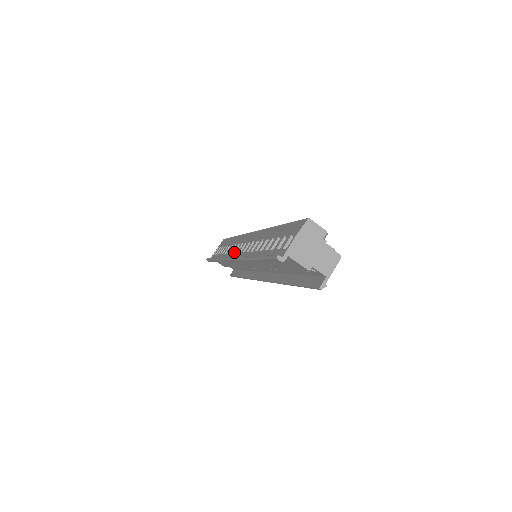
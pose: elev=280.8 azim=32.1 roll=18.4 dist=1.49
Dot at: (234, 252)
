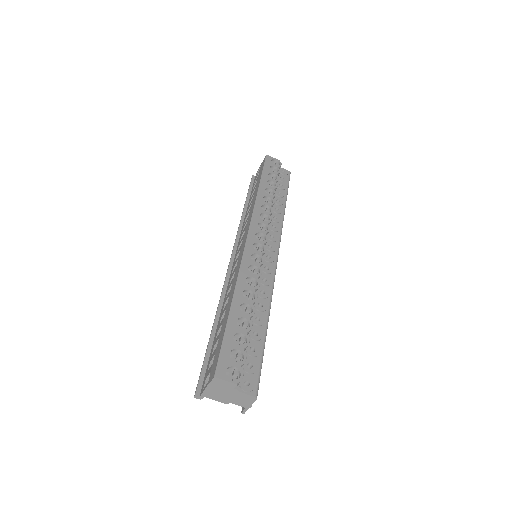
Dot at: (242, 236)
